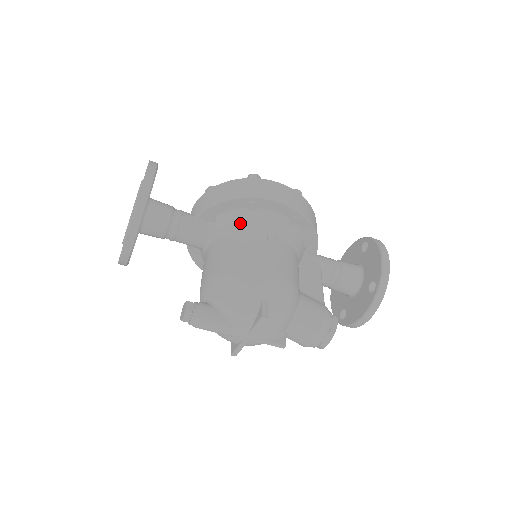
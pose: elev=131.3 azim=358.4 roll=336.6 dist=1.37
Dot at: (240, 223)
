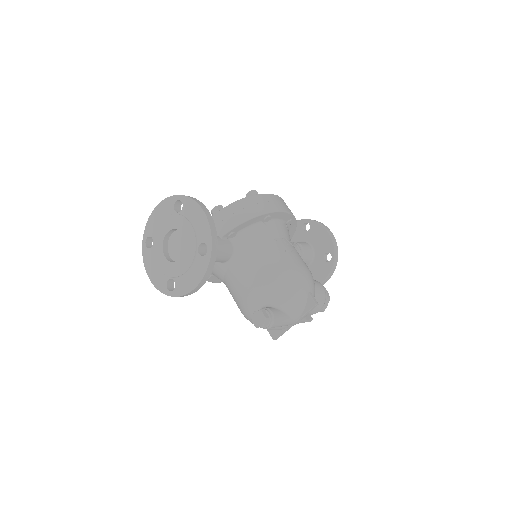
Dot at: (262, 235)
